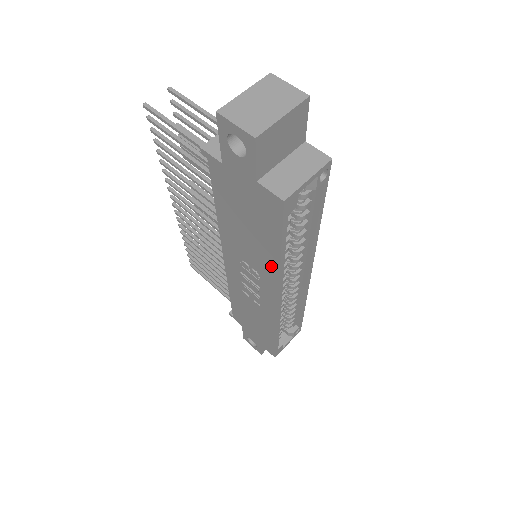
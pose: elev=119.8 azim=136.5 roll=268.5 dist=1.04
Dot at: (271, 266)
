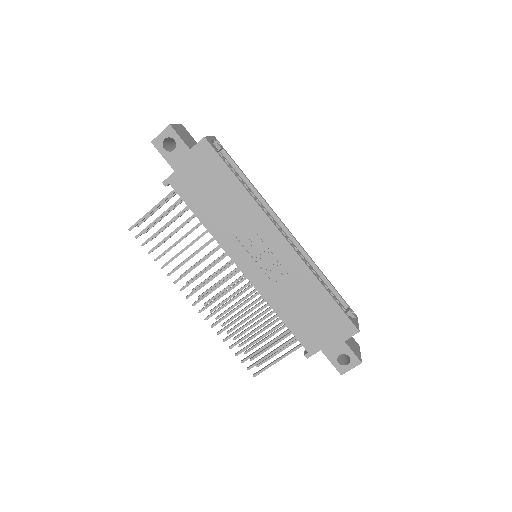
Dot at: (248, 203)
